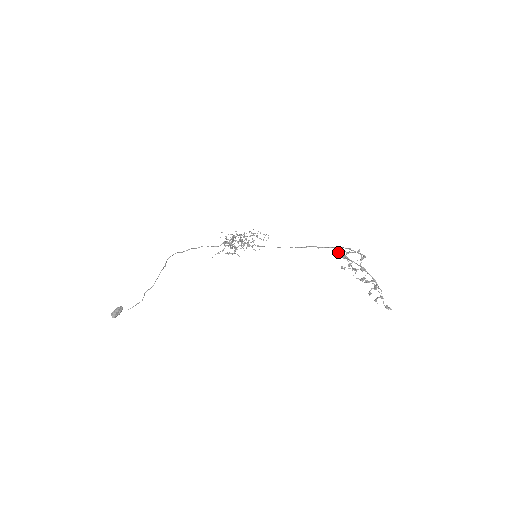
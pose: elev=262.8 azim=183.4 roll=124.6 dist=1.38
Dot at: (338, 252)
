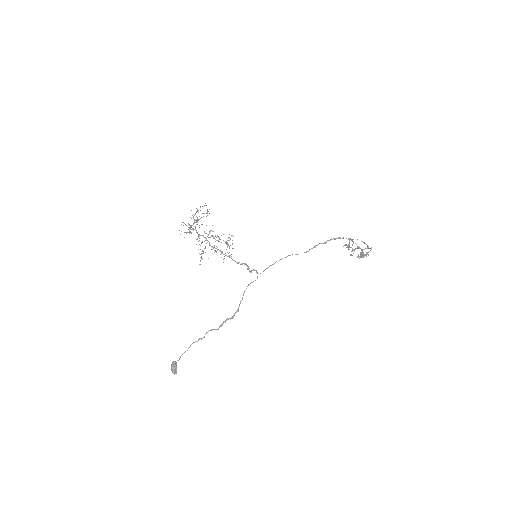
Dot at: occluded
